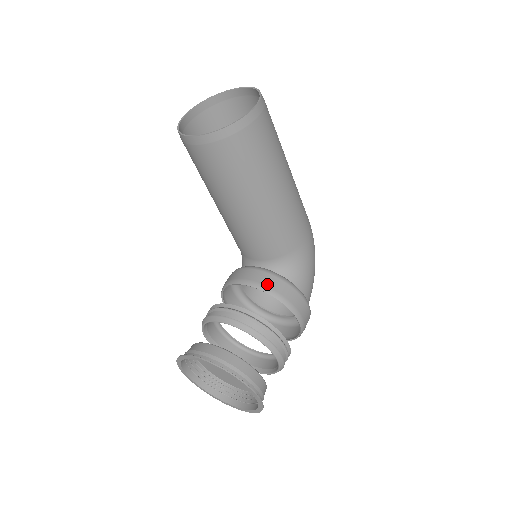
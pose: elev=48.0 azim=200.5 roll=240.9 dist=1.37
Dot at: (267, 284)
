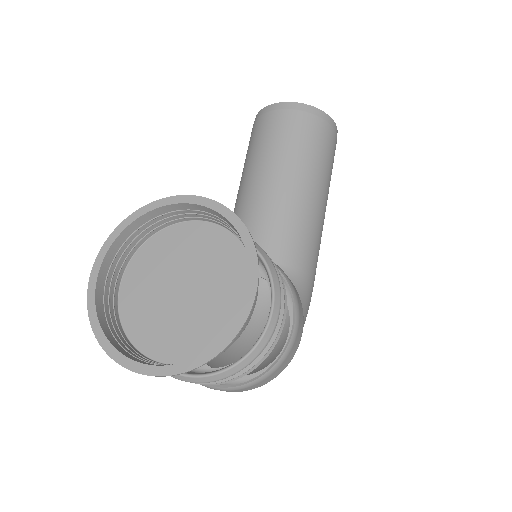
Dot at: occluded
